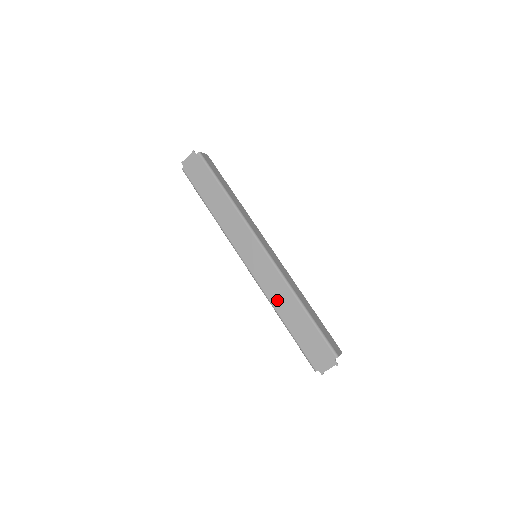
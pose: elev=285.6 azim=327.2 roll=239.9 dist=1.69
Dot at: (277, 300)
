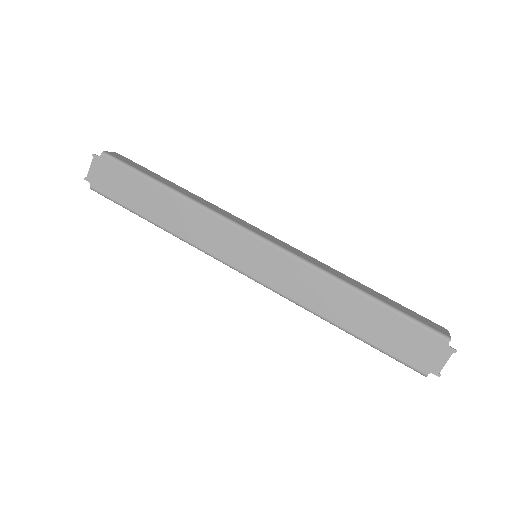
Dot at: (319, 302)
